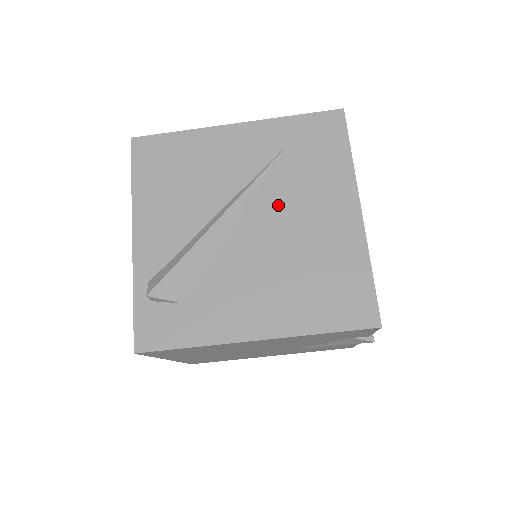
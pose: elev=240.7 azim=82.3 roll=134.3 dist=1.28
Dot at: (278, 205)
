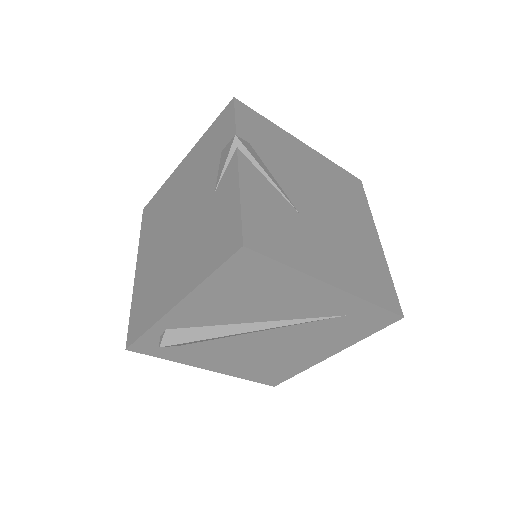
Dot at: (294, 336)
